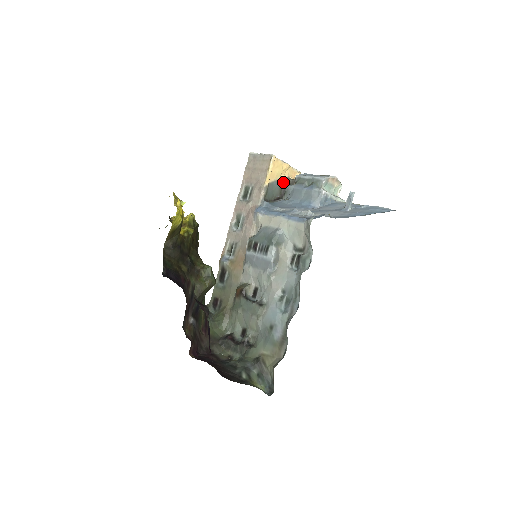
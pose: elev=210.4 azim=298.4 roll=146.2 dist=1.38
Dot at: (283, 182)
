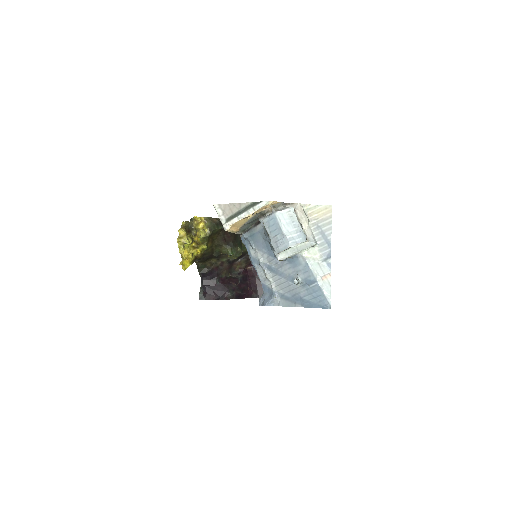
Dot at: (255, 217)
